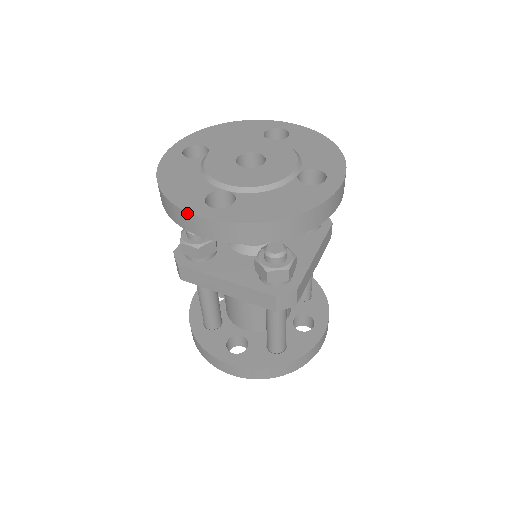
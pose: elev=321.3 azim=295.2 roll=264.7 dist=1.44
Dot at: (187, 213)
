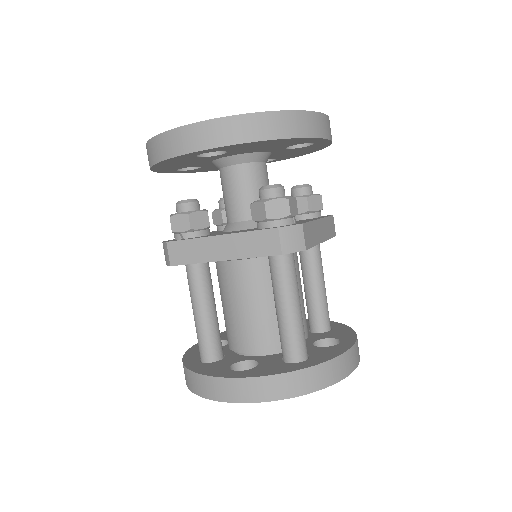
Dot at: (174, 130)
